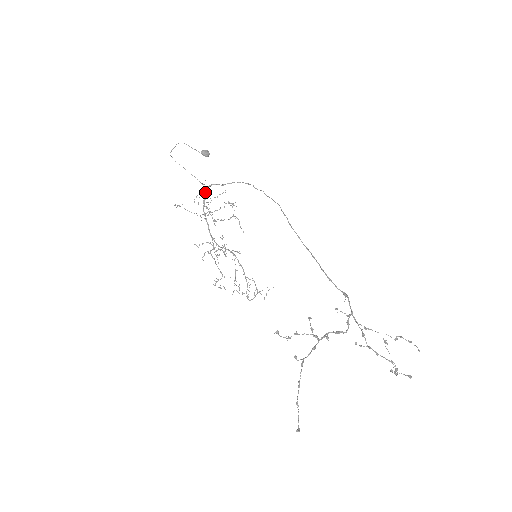
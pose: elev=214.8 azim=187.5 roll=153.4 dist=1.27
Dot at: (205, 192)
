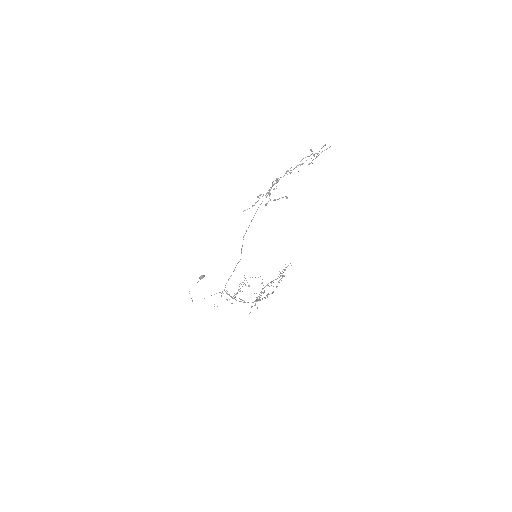
Dot at: (227, 294)
